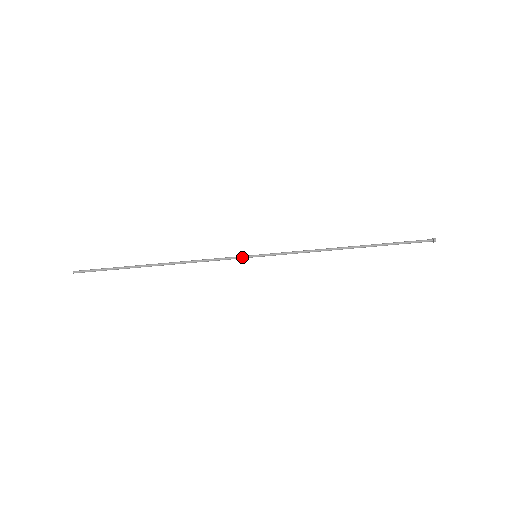
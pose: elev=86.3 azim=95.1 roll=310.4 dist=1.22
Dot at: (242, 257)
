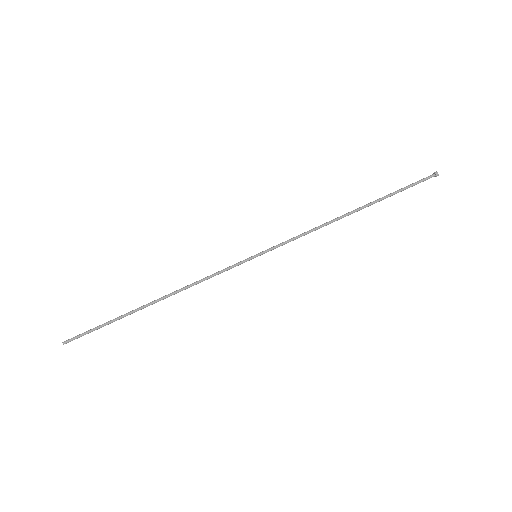
Dot at: (242, 263)
